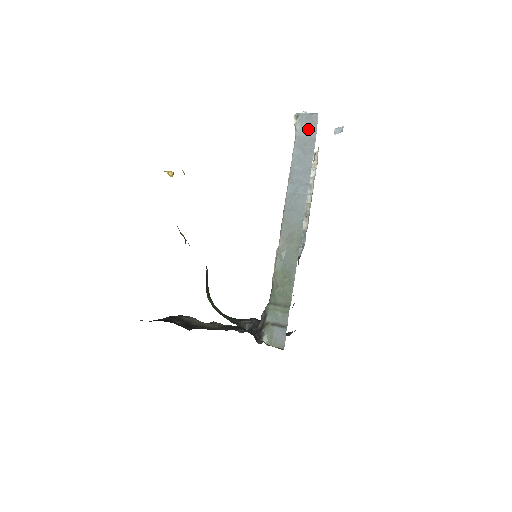
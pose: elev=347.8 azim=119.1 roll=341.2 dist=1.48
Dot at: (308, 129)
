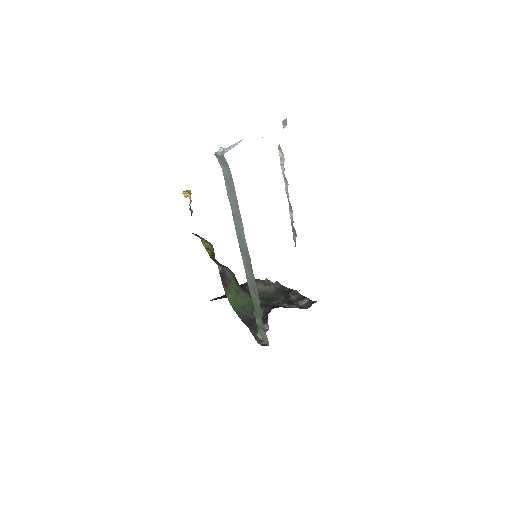
Dot at: (226, 167)
